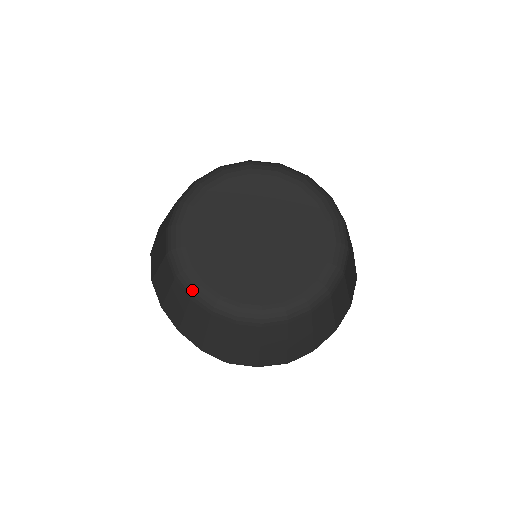
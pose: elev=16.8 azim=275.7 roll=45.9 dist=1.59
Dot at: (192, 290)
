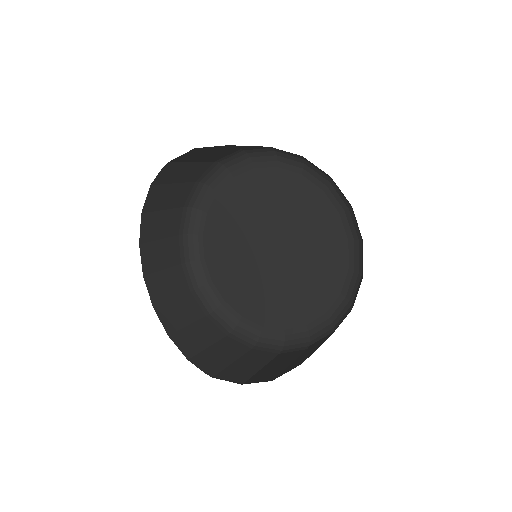
Dot at: (211, 308)
